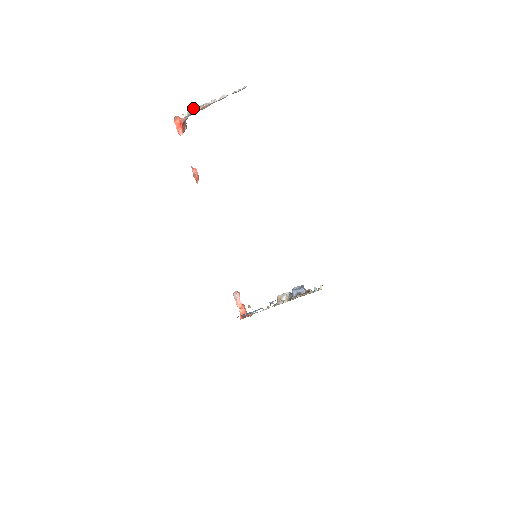
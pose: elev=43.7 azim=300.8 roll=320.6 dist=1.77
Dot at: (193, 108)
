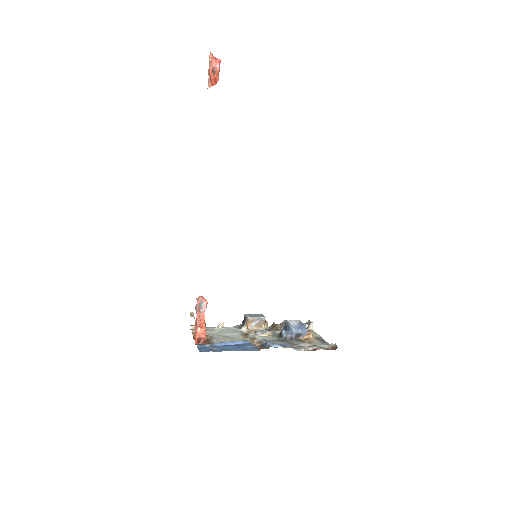
Dot at: out of frame
